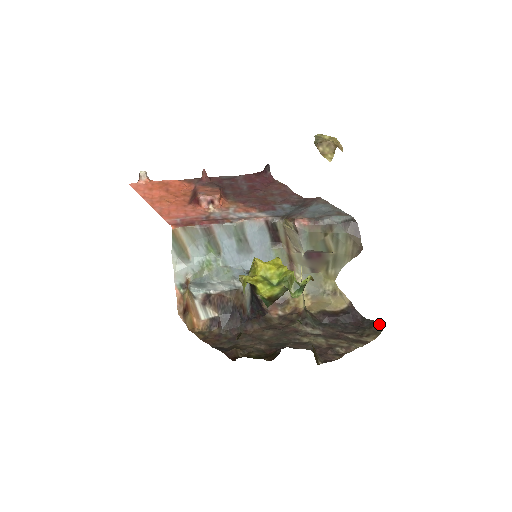
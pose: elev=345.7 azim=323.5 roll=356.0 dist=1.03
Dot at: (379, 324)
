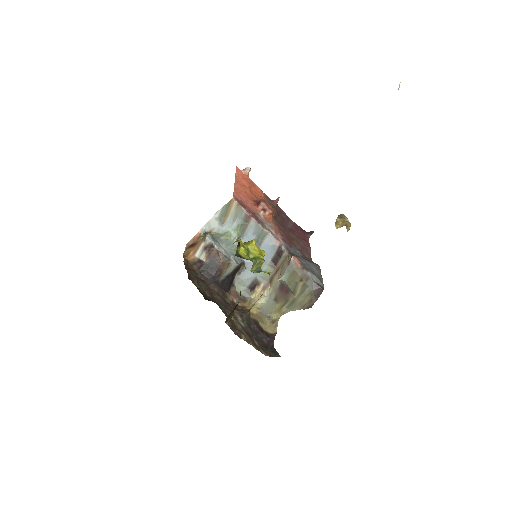
Dot at: (277, 354)
